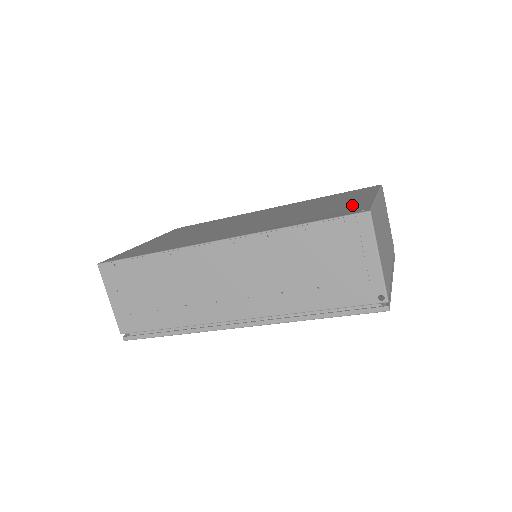
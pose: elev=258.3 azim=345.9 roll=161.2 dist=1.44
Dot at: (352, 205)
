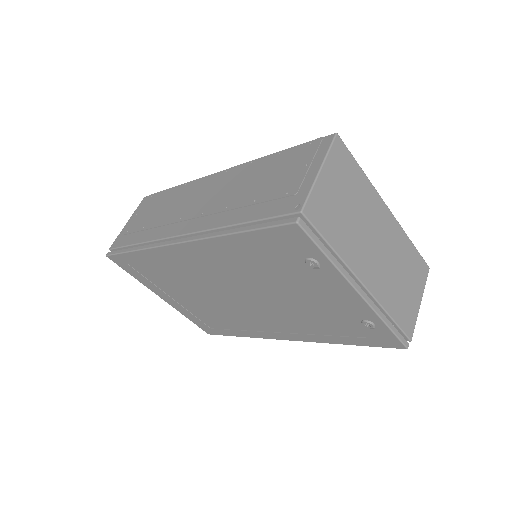
Dot at: occluded
